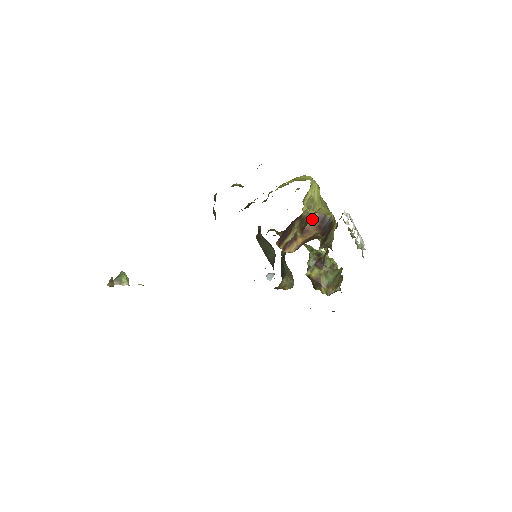
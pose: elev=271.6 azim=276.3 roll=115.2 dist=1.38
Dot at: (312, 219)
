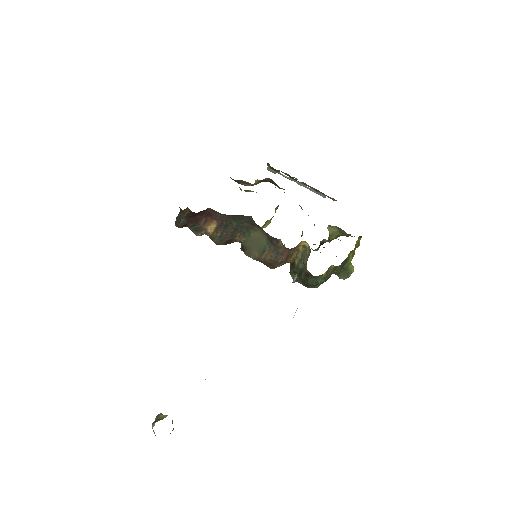
Dot at: occluded
